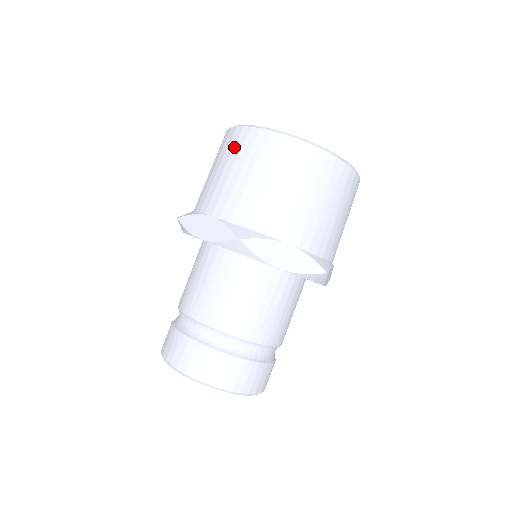
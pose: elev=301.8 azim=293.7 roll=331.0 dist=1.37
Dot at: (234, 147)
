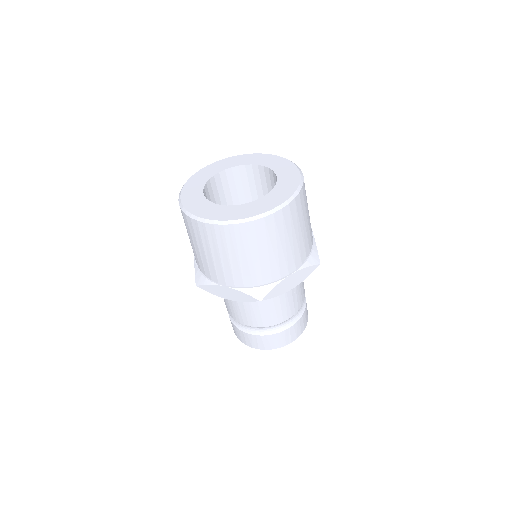
Dot at: (208, 239)
